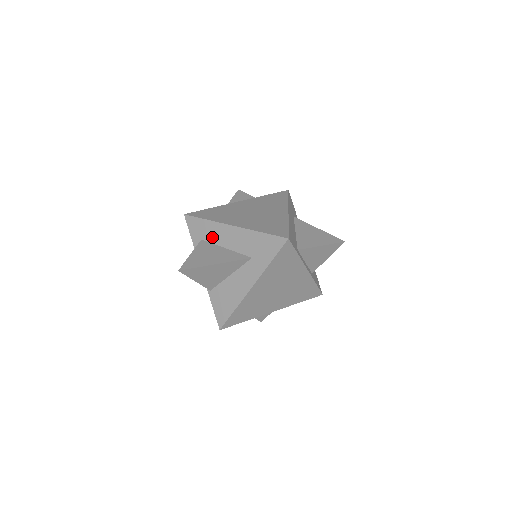
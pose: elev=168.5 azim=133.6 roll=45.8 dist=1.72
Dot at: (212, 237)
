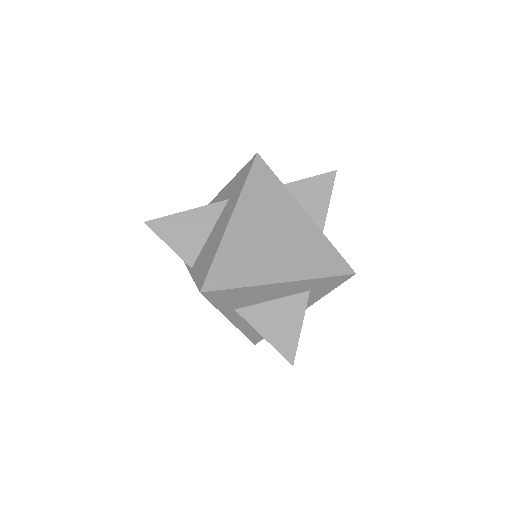
Dot at: occluded
